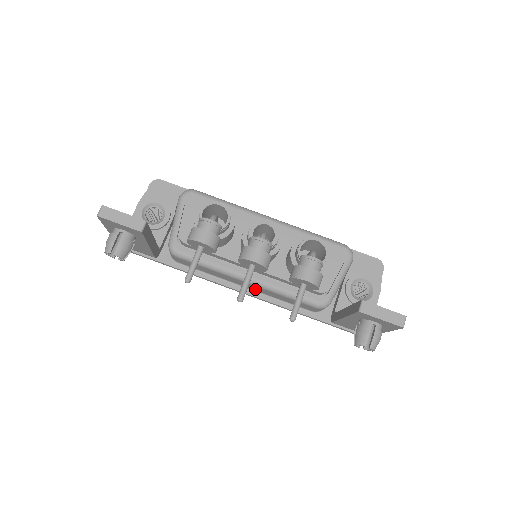
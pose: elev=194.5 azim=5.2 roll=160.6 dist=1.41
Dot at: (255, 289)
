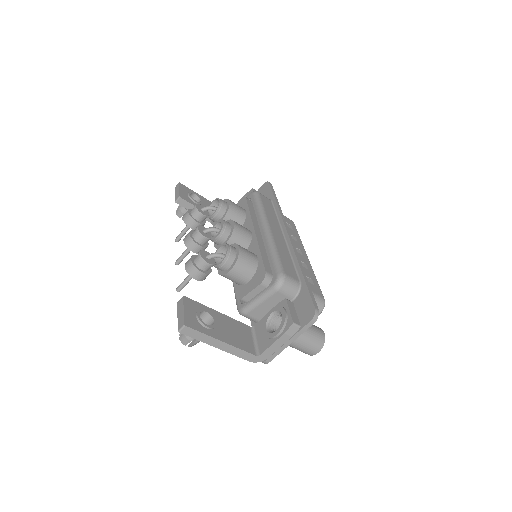
Dot at: occluded
